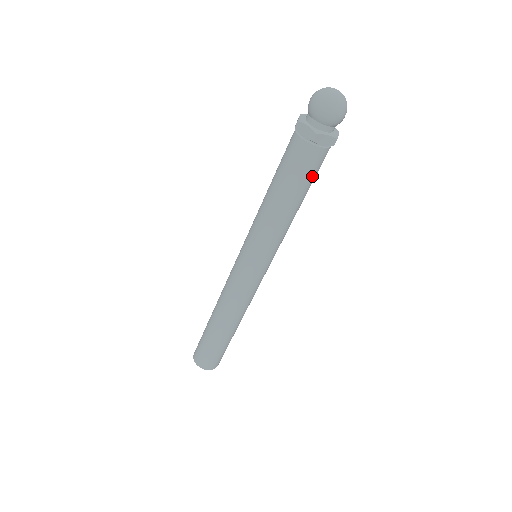
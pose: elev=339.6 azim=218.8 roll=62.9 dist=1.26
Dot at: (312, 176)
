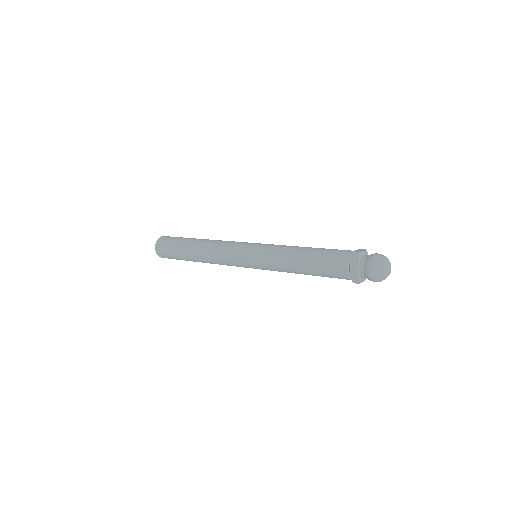
Dot at: occluded
